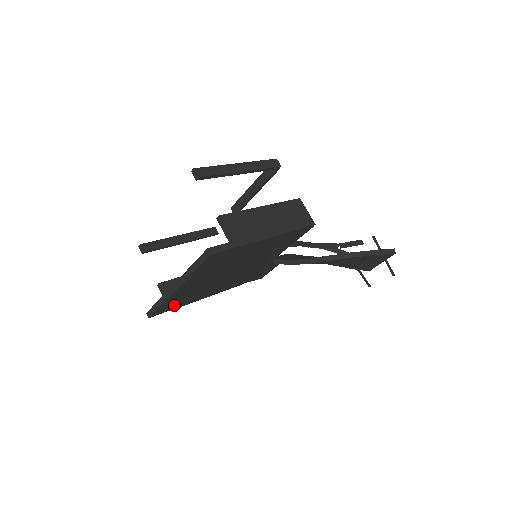
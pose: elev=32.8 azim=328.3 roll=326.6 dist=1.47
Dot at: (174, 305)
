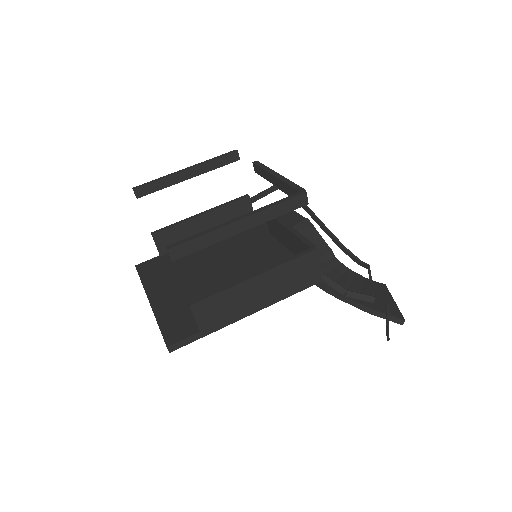
Dot at: occluded
